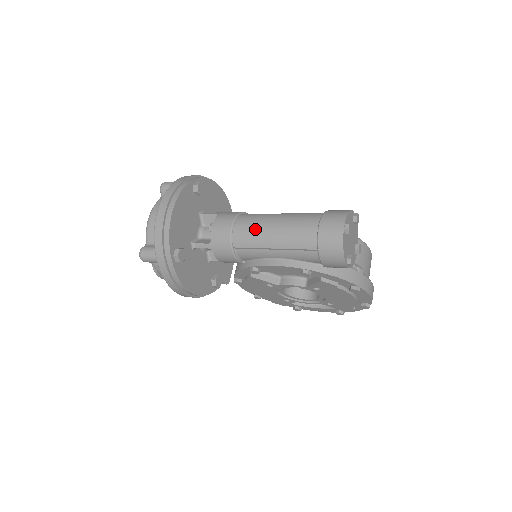
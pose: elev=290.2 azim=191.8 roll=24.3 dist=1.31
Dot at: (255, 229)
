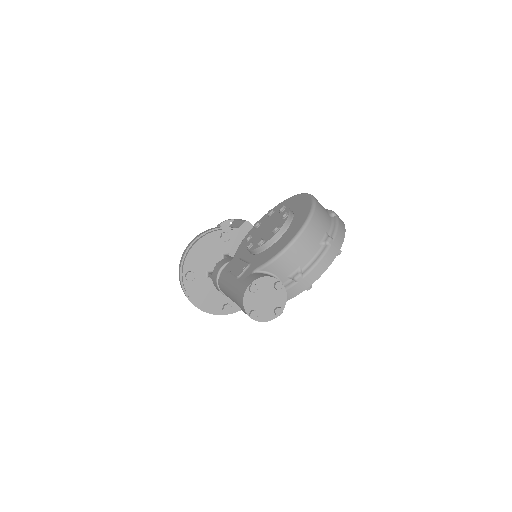
Dot at: occluded
